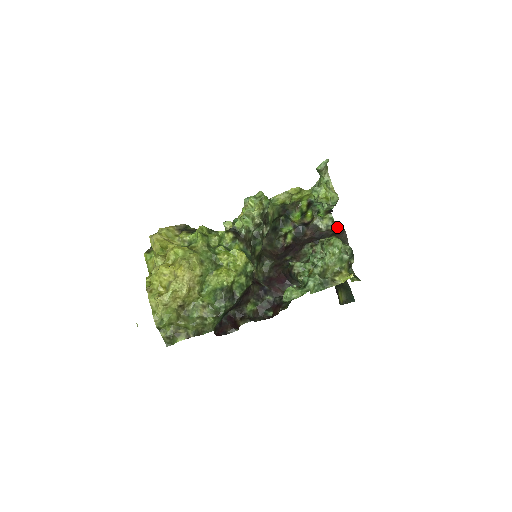
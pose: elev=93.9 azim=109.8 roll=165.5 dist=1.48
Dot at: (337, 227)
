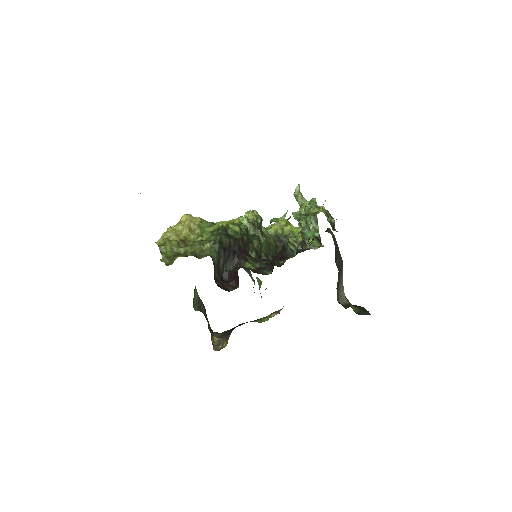
Dot at: occluded
